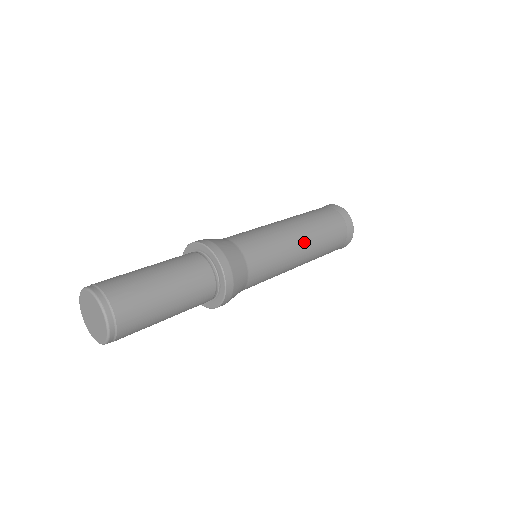
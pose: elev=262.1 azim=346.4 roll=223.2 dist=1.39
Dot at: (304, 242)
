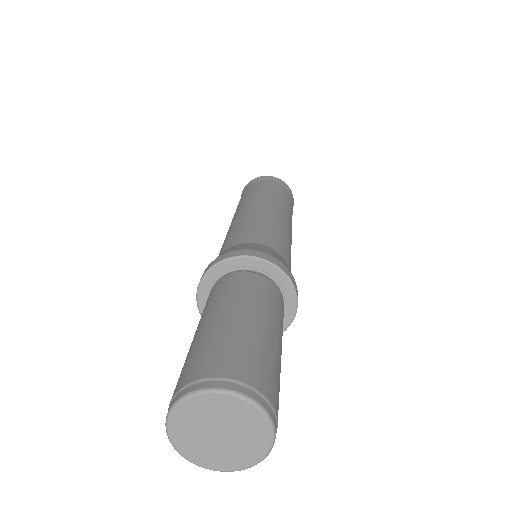
Dot at: occluded
